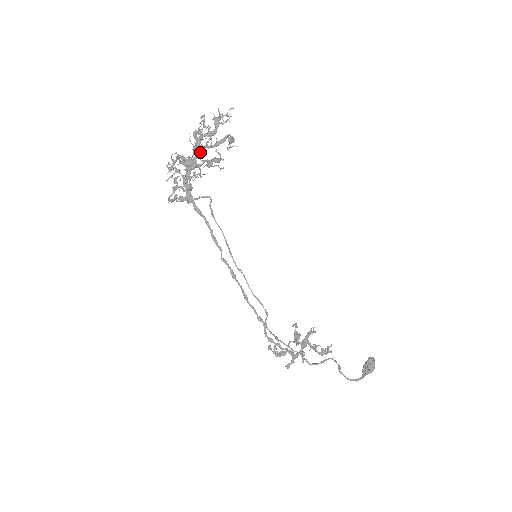
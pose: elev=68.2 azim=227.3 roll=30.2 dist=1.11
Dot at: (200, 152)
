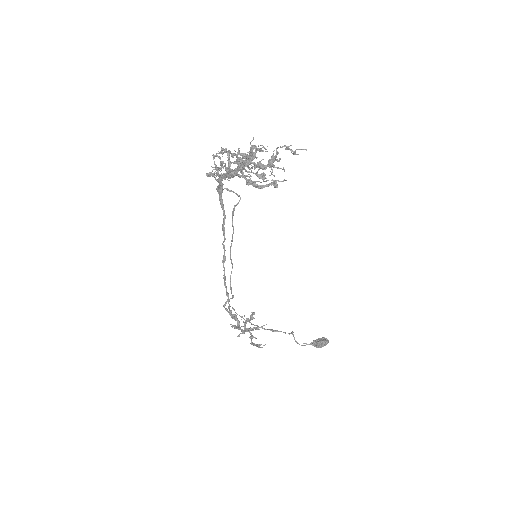
Dot at: occluded
